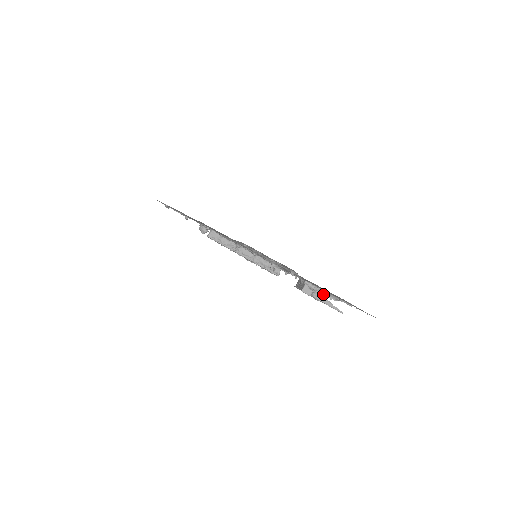
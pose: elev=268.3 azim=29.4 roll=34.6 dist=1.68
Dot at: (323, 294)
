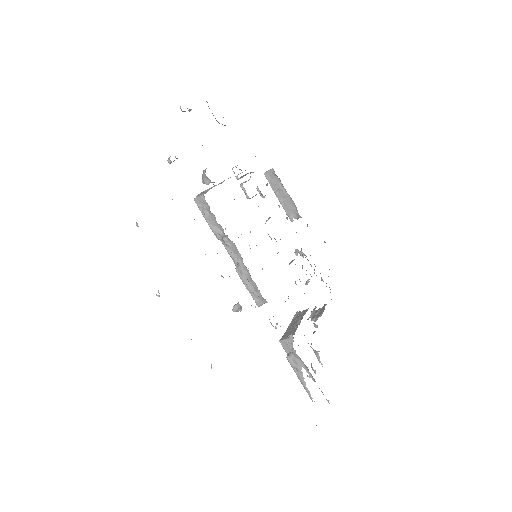
Dot at: (302, 365)
